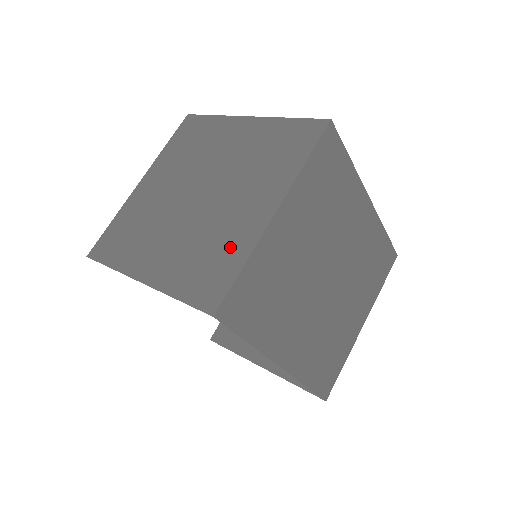
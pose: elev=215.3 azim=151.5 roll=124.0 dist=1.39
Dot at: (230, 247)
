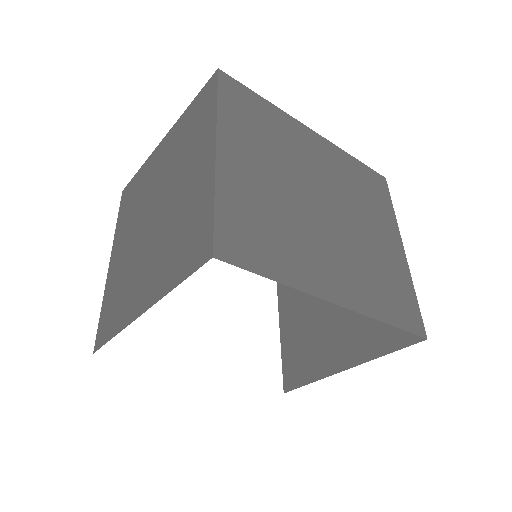
Dot at: (196, 207)
